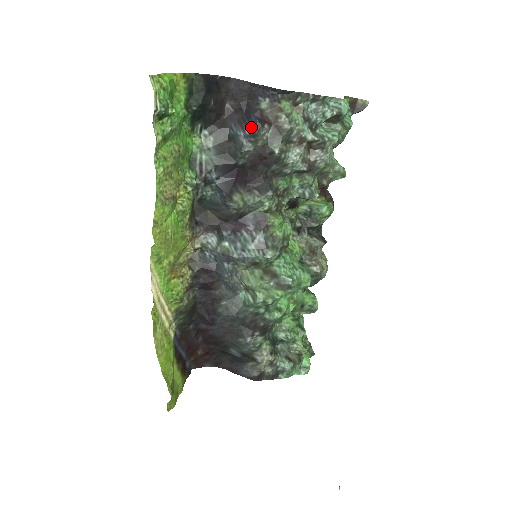
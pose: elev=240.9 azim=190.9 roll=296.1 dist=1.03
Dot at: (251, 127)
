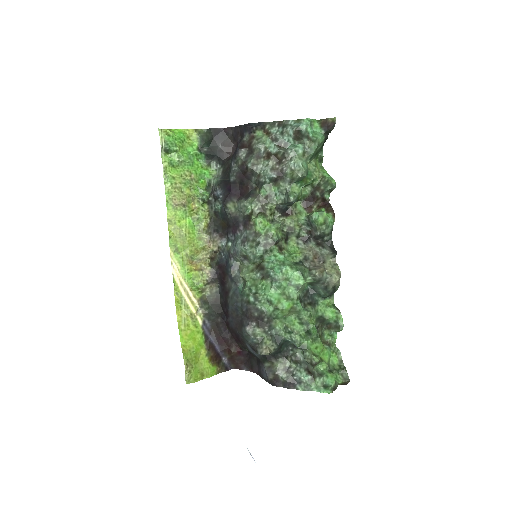
Dot at: (235, 153)
